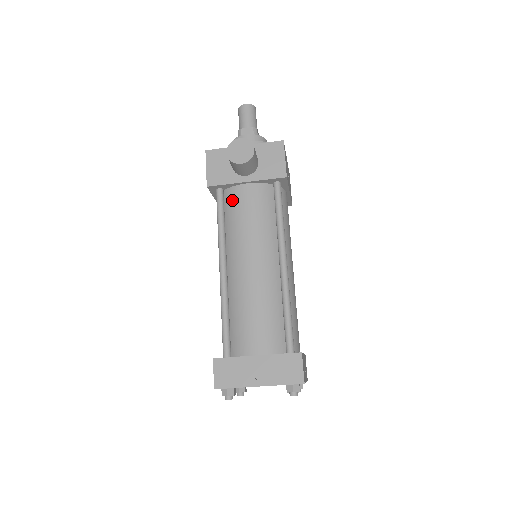
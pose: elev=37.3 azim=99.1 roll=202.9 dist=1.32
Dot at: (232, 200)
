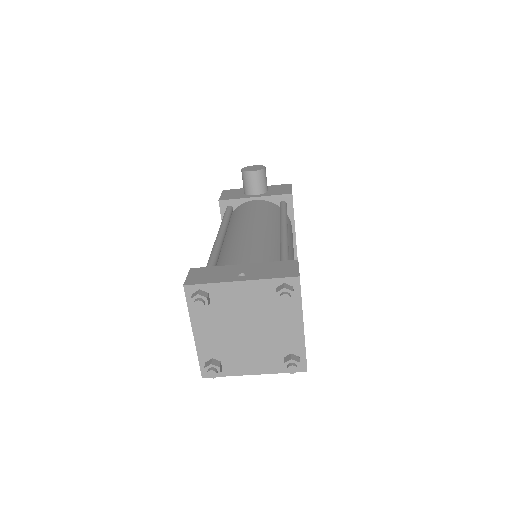
Dot at: (240, 209)
